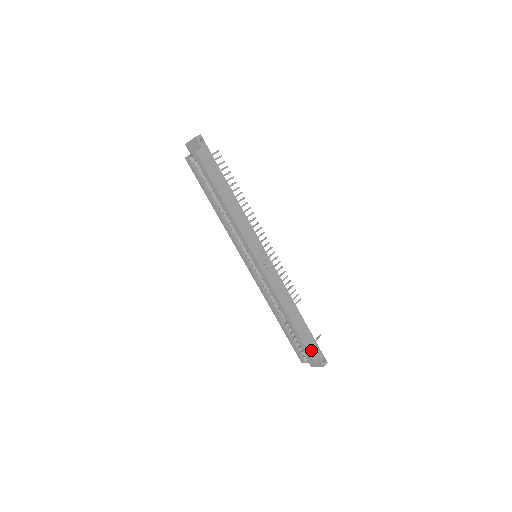
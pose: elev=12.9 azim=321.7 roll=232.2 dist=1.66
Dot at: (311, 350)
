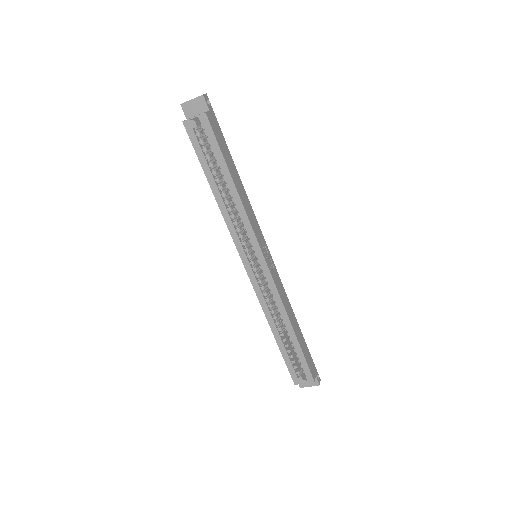
Dot at: (310, 367)
